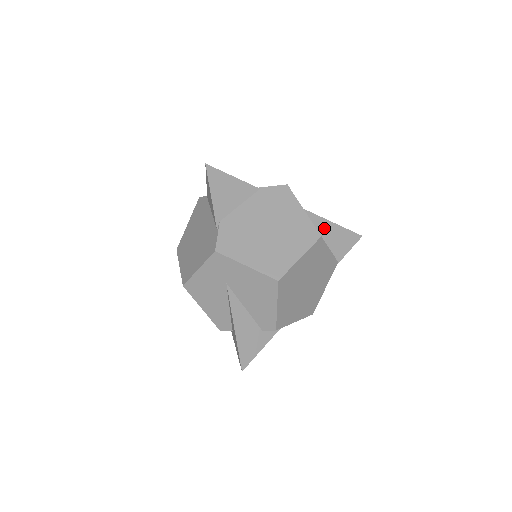
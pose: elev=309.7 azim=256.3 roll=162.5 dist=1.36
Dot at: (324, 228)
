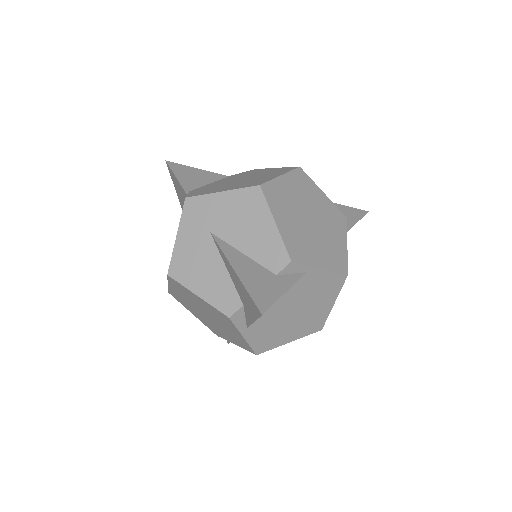
Dot at: occluded
